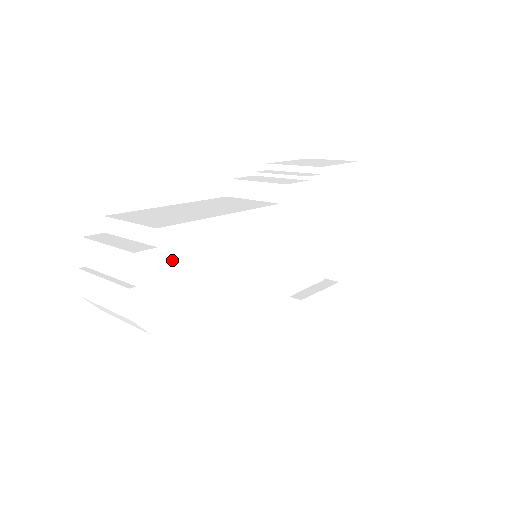
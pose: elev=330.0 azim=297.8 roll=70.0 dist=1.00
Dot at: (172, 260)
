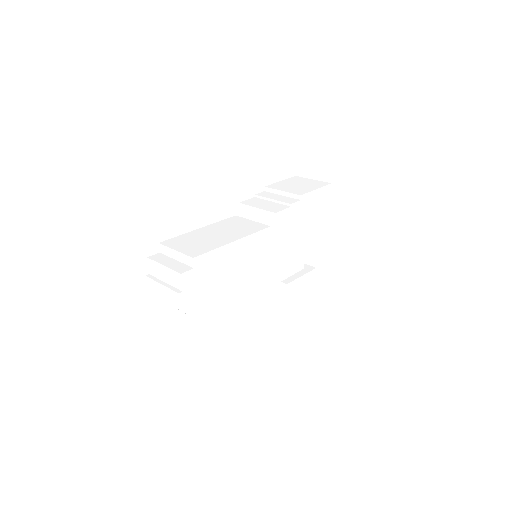
Dot at: (202, 274)
